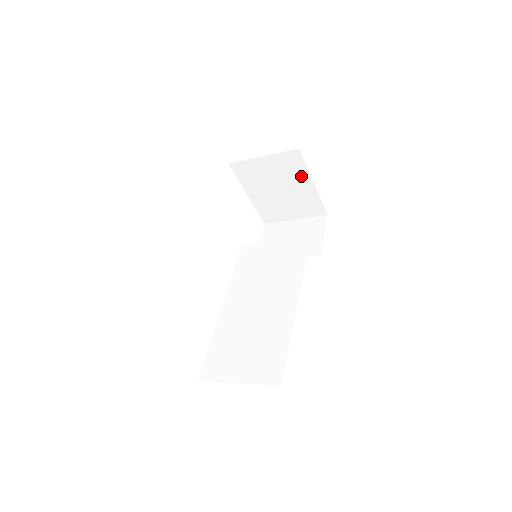
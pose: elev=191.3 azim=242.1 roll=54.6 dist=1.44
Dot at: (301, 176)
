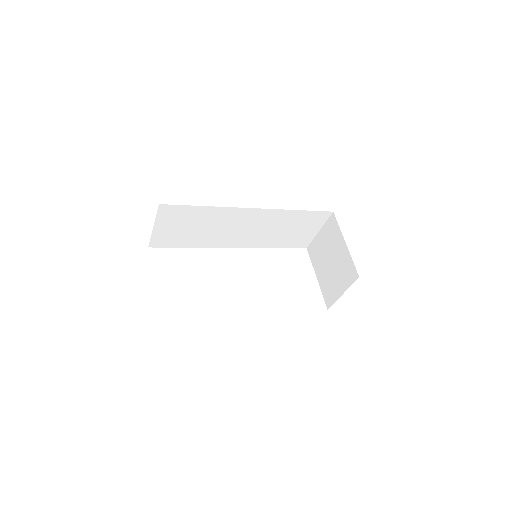
Dot at: (338, 239)
